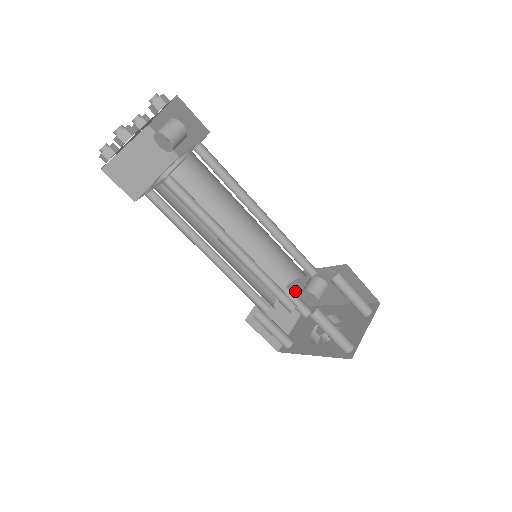
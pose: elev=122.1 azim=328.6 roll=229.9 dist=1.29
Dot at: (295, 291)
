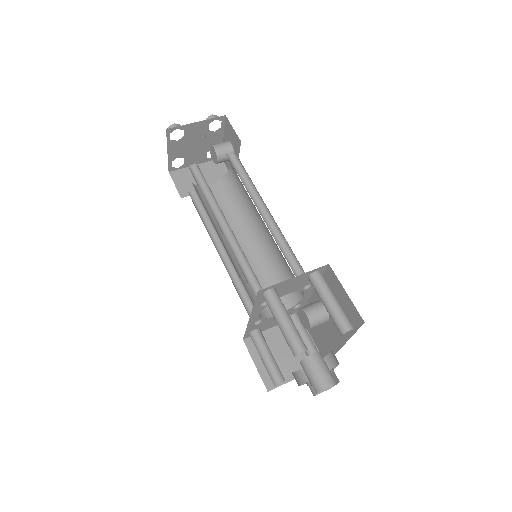
Dot at: (315, 338)
